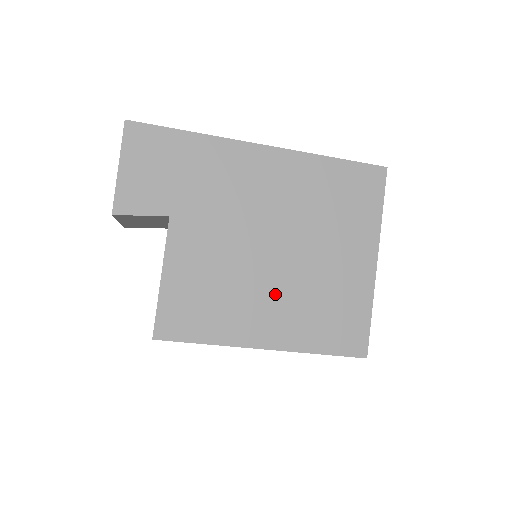
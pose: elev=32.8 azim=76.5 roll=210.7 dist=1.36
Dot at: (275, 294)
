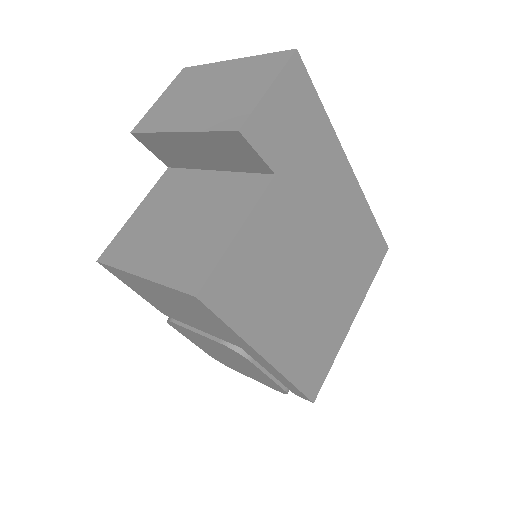
Dot at: (297, 309)
